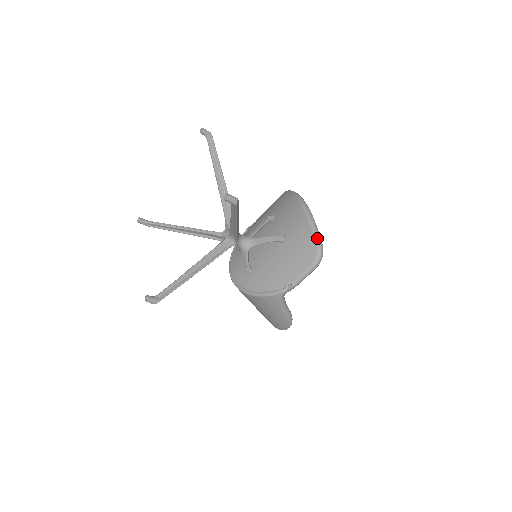
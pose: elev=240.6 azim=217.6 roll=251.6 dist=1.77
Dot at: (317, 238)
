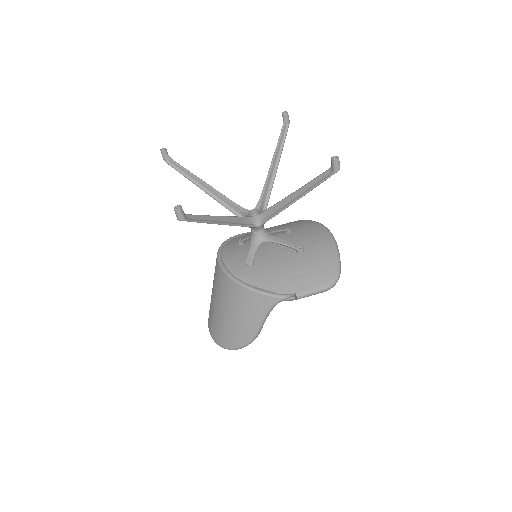
Dot at: (340, 264)
